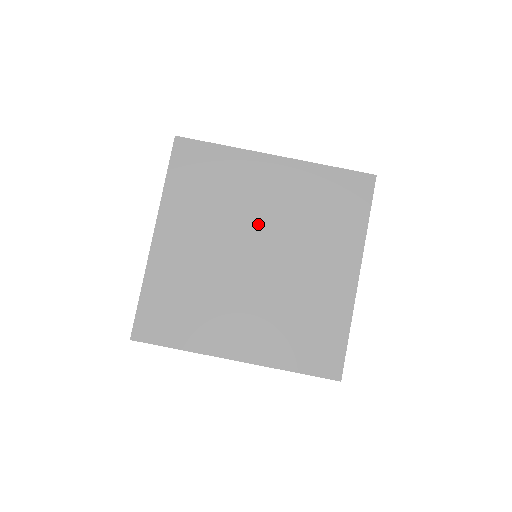
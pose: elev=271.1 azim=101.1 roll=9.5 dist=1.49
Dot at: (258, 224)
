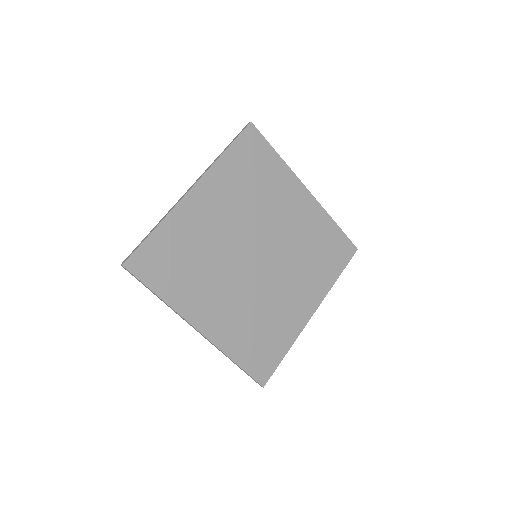
Dot at: (271, 233)
